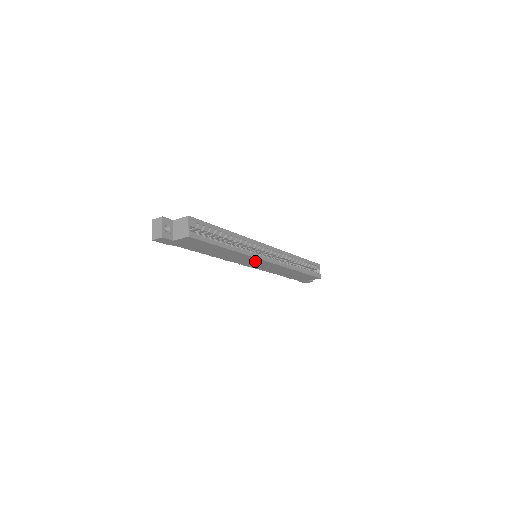
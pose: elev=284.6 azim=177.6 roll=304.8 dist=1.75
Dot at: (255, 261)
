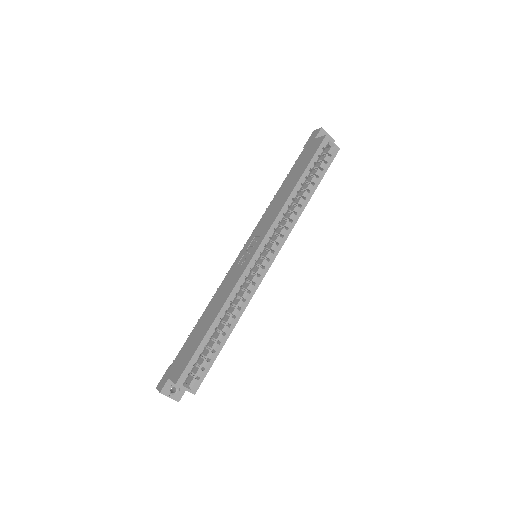
Dot at: occluded
